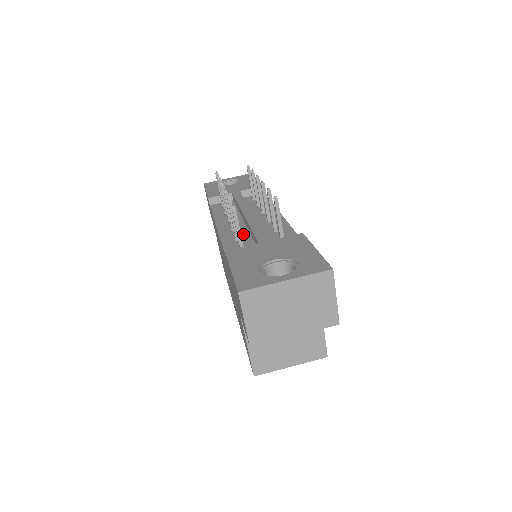
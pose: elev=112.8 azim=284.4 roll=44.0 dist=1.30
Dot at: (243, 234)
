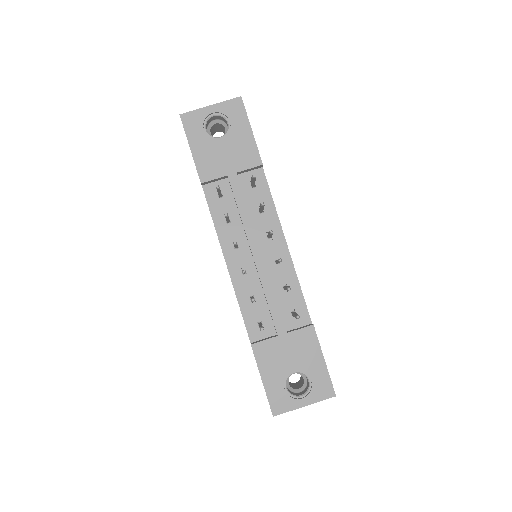
Dot at: (256, 289)
